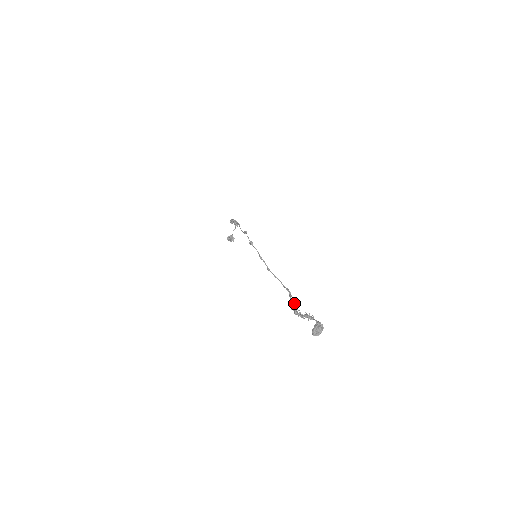
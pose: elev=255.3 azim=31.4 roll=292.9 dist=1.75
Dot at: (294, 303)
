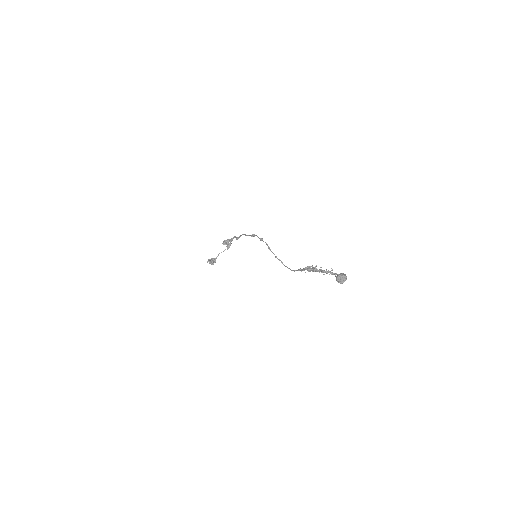
Dot at: (312, 266)
